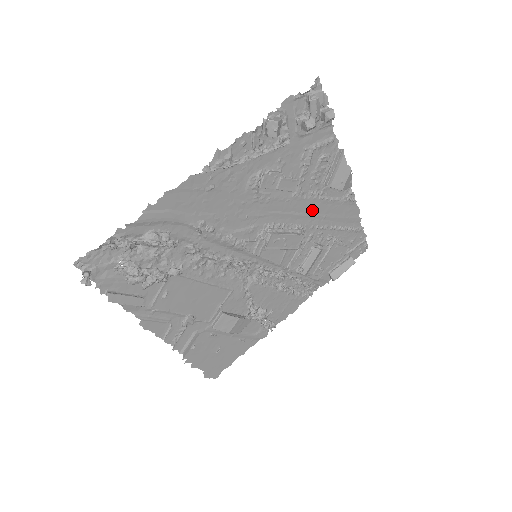
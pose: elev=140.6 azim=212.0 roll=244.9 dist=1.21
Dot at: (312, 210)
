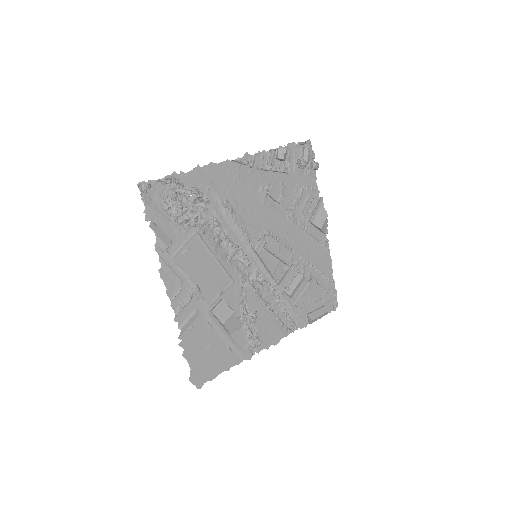
Dot at: (299, 239)
